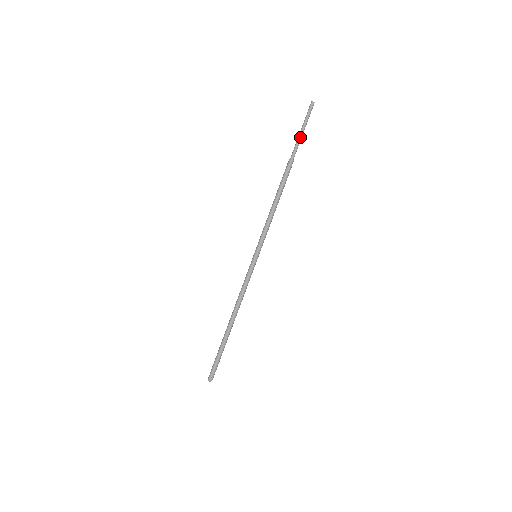
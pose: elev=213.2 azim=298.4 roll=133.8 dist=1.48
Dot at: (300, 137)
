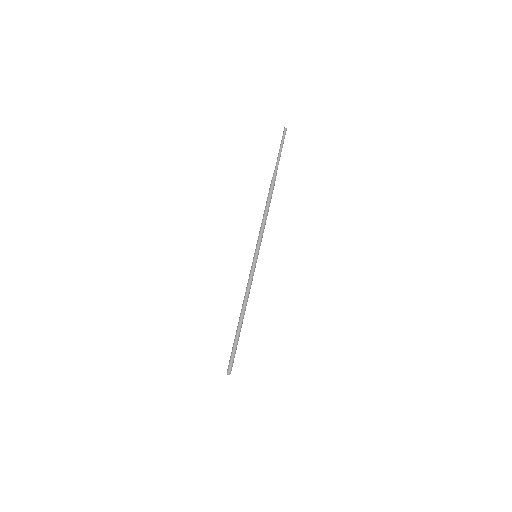
Dot at: (279, 155)
